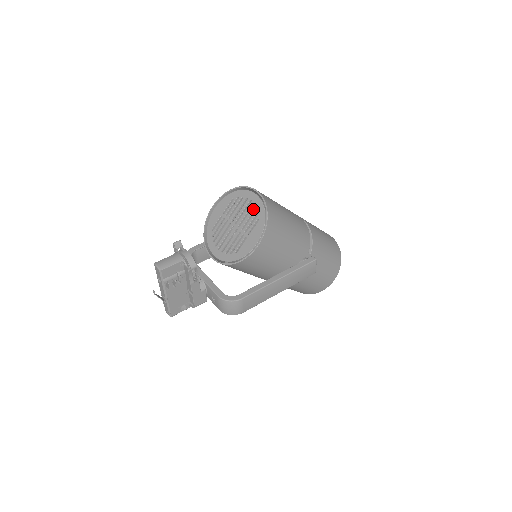
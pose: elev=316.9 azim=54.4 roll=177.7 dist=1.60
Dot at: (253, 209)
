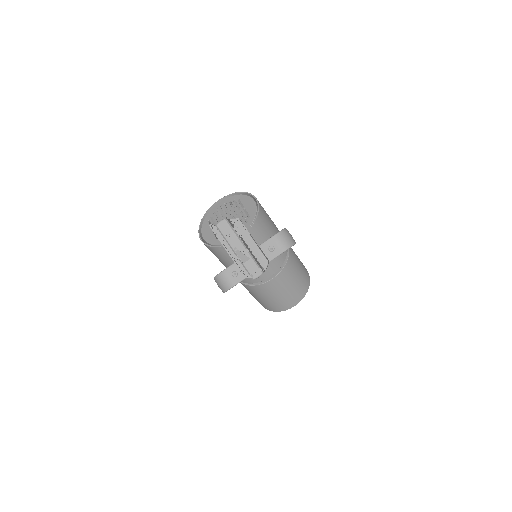
Dot at: (228, 204)
